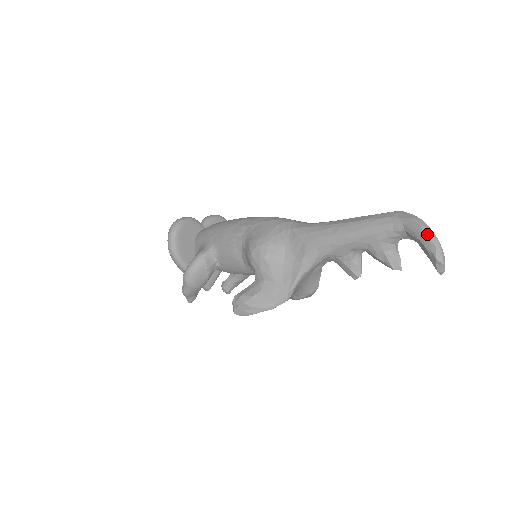
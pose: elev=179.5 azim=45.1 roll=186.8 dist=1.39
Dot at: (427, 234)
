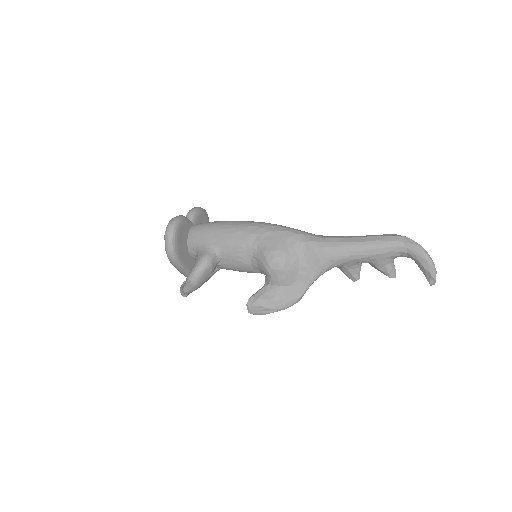
Dot at: (427, 259)
